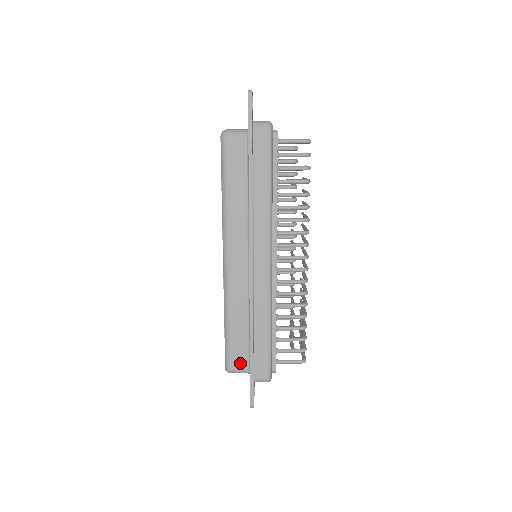
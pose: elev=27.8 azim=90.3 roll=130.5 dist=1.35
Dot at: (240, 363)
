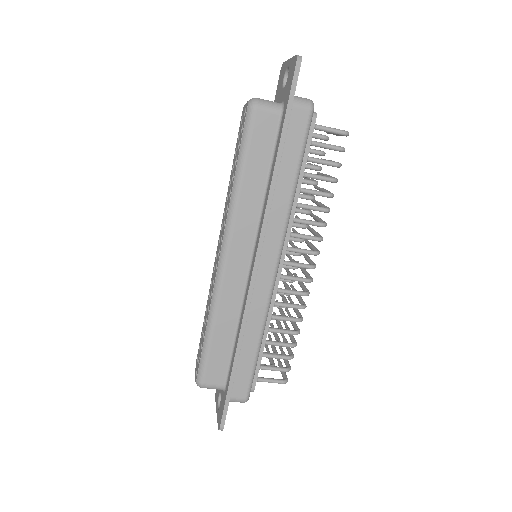
Dot at: (216, 378)
